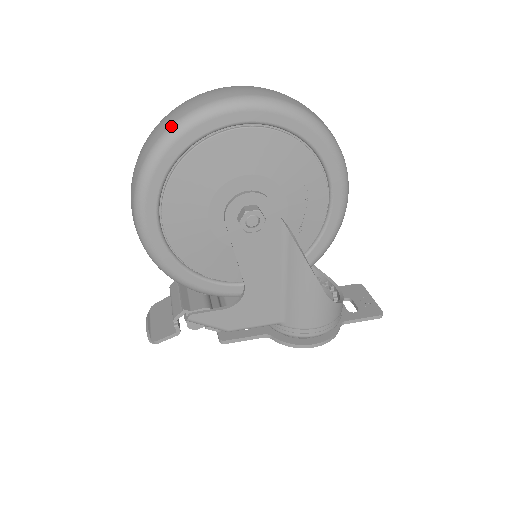
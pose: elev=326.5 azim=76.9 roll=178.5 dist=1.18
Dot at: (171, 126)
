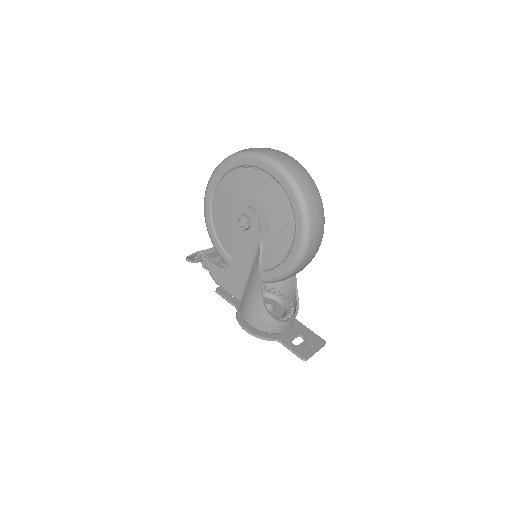
Dot at: (237, 152)
